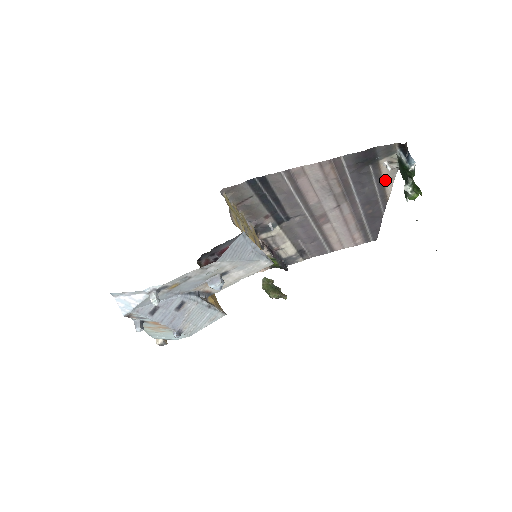
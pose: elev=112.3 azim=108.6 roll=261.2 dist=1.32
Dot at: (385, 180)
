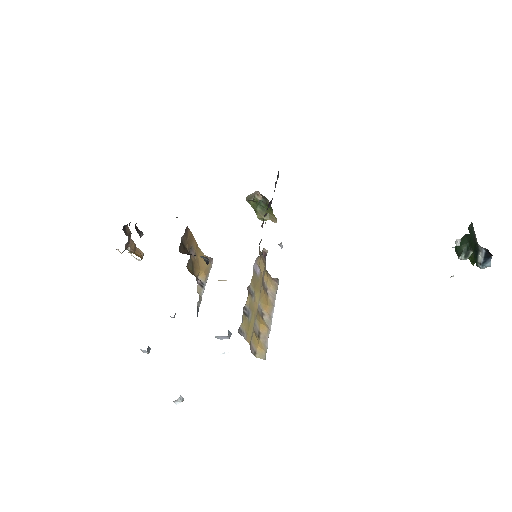
Dot at: occluded
